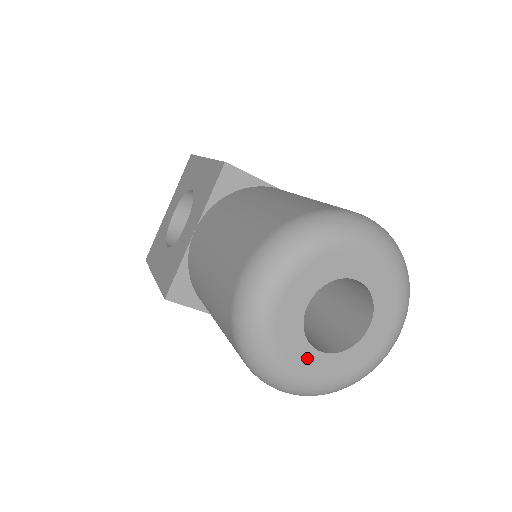
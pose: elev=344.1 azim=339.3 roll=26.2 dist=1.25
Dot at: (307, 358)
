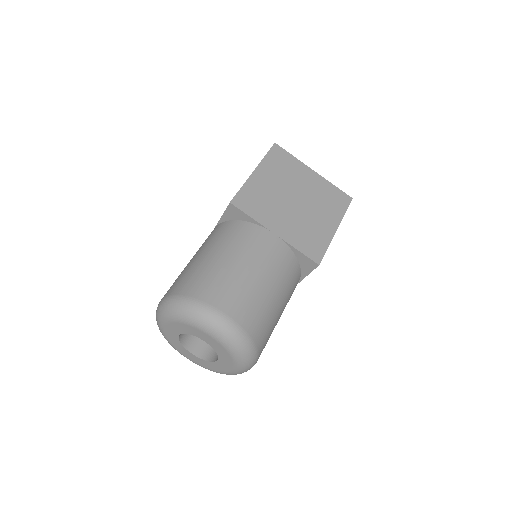
Dot at: (185, 351)
